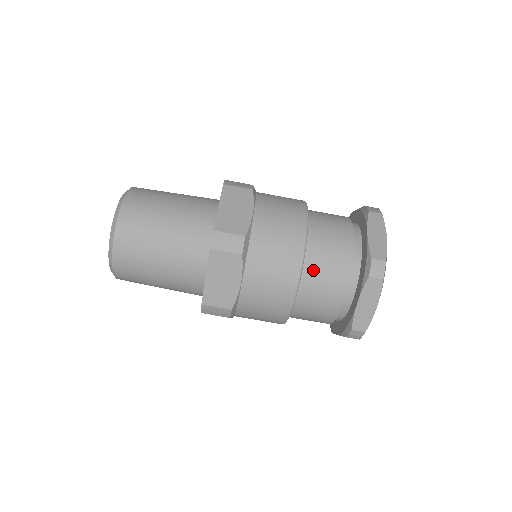
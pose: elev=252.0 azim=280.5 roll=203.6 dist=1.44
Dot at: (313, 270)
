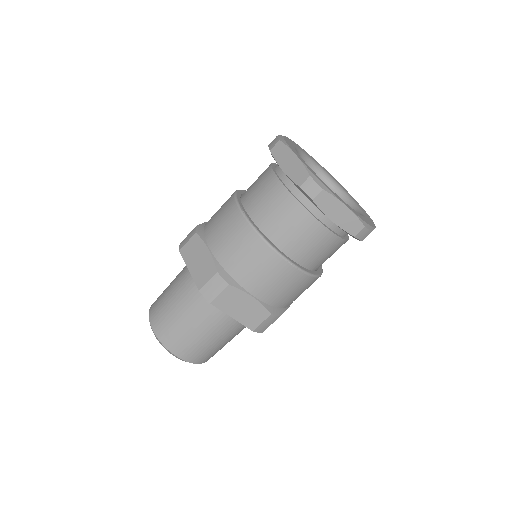
Dot at: (281, 236)
